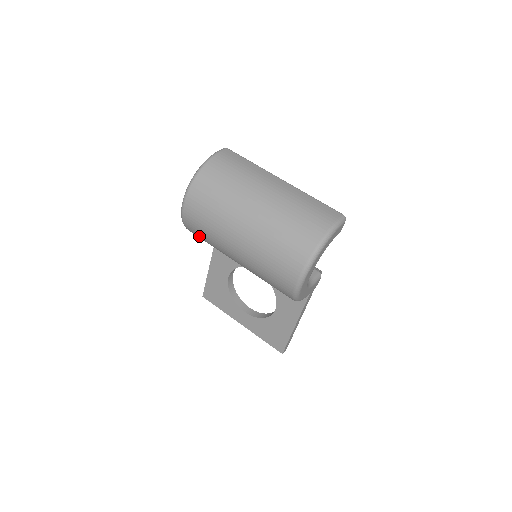
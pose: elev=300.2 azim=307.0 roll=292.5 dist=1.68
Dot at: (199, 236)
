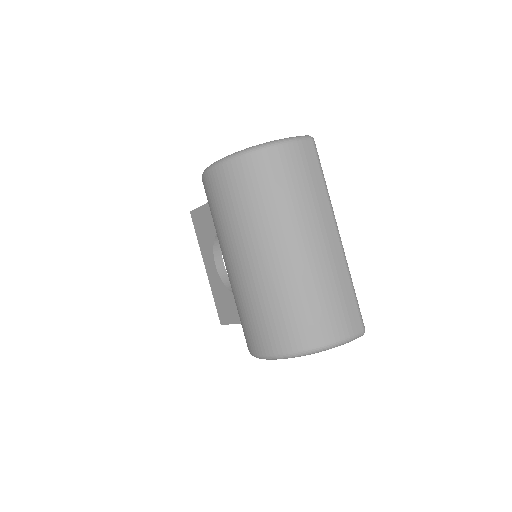
Dot at: occluded
